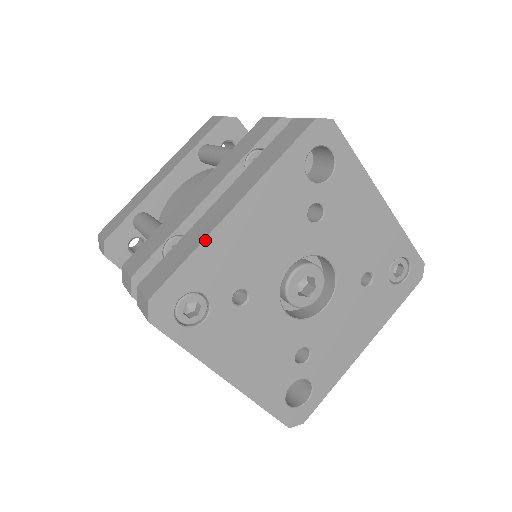
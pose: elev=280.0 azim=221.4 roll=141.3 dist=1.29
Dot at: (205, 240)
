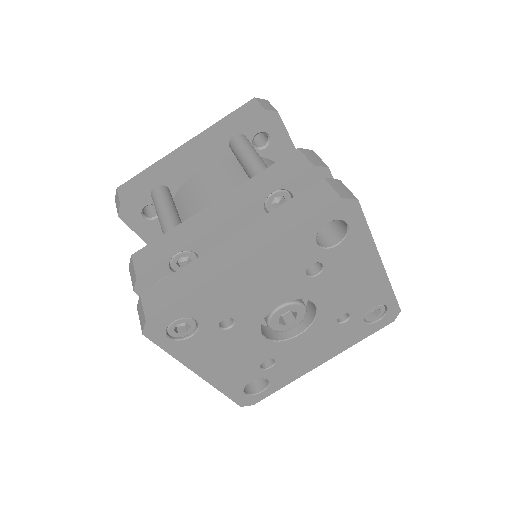
Dot at: (207, 283)
